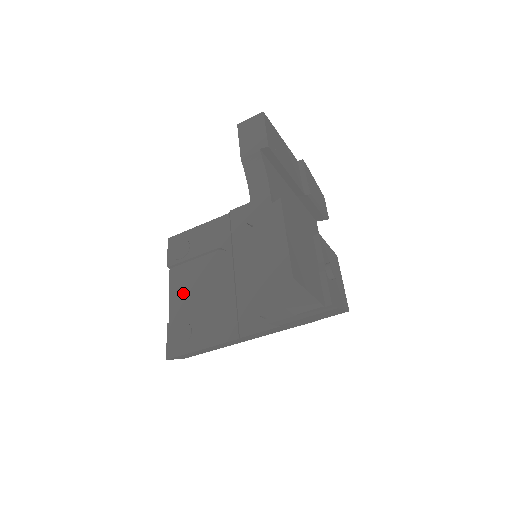
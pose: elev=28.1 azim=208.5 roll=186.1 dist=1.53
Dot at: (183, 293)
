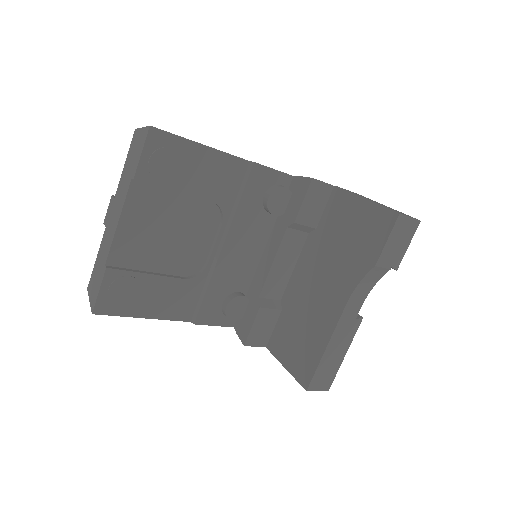
Dot at: (141, 232)
